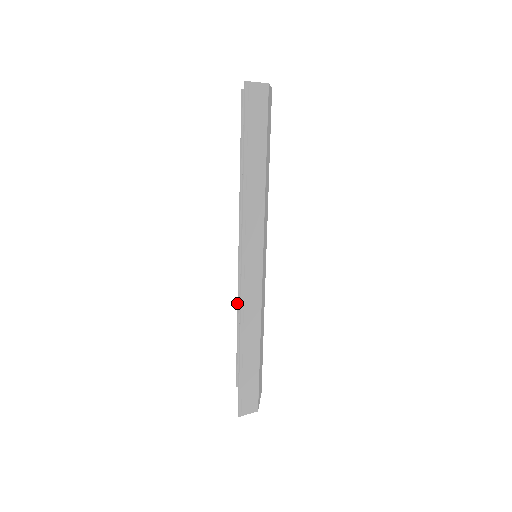
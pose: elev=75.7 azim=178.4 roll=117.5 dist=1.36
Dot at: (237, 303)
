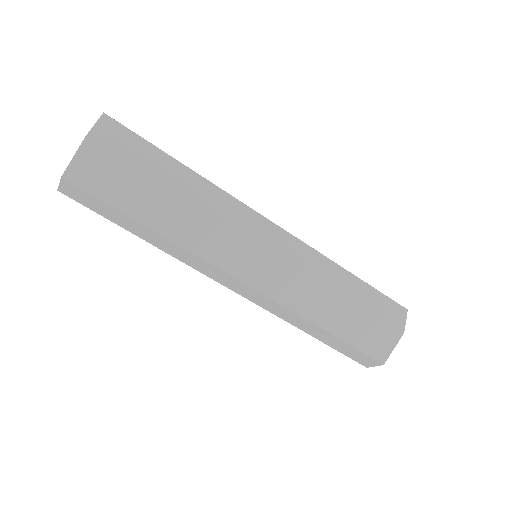
Dot at: occluded
